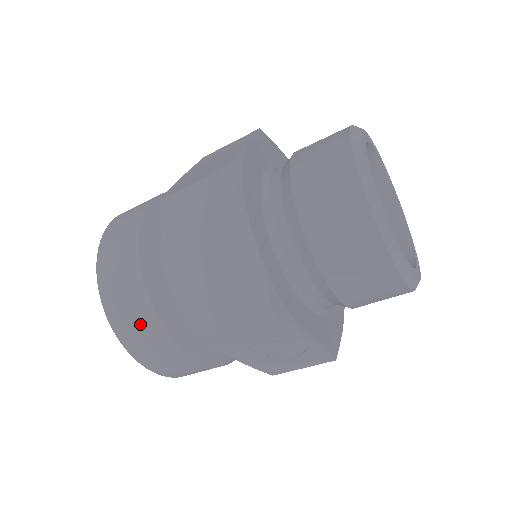
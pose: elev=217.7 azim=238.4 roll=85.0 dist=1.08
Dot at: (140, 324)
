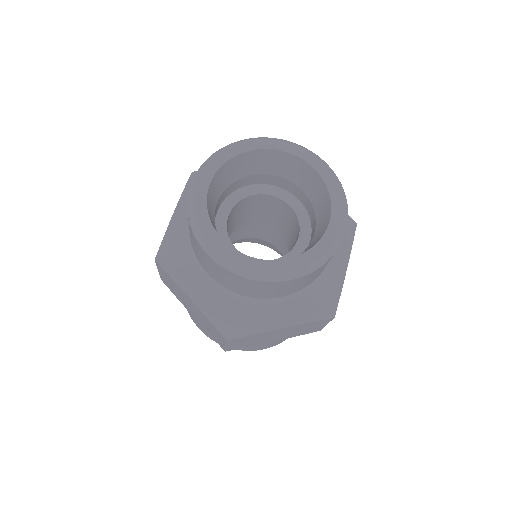
Dot at: occluded
